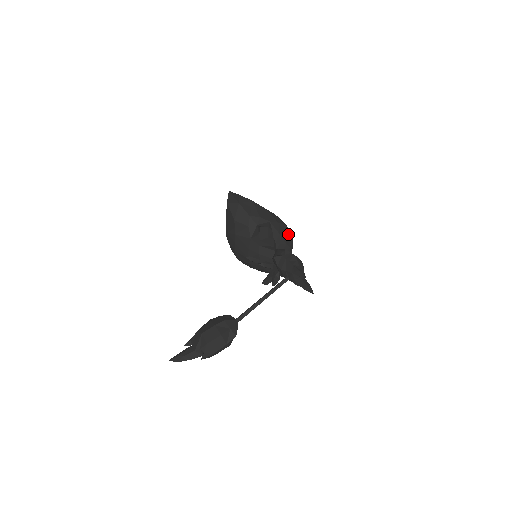
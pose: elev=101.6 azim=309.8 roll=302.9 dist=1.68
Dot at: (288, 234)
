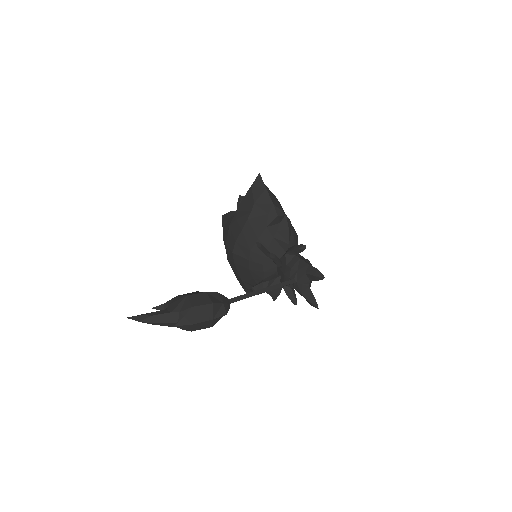
Dot at: occluded
